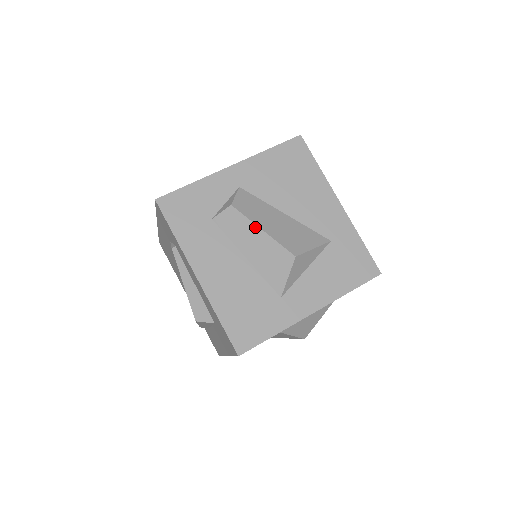
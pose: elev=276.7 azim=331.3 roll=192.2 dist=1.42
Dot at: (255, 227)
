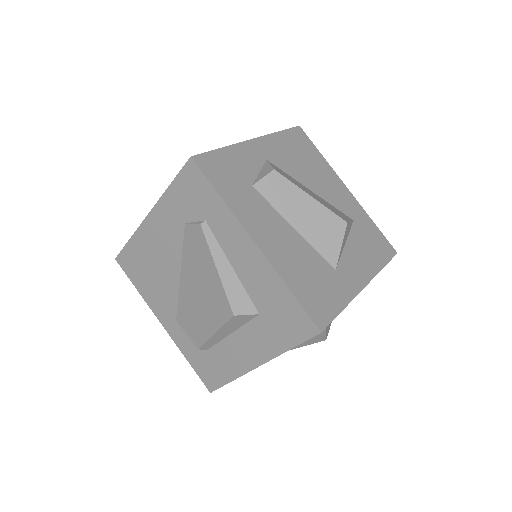
Dot at: (302, 193)
